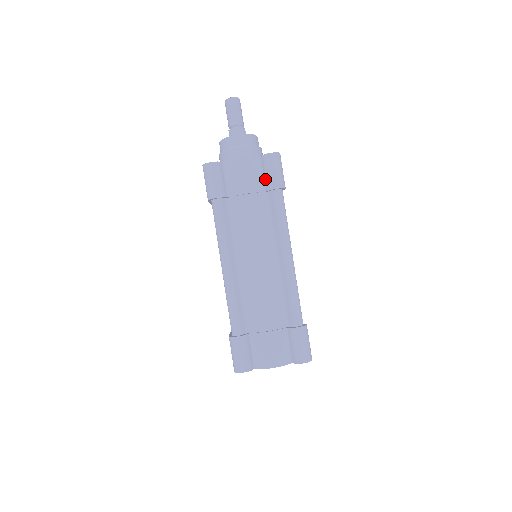
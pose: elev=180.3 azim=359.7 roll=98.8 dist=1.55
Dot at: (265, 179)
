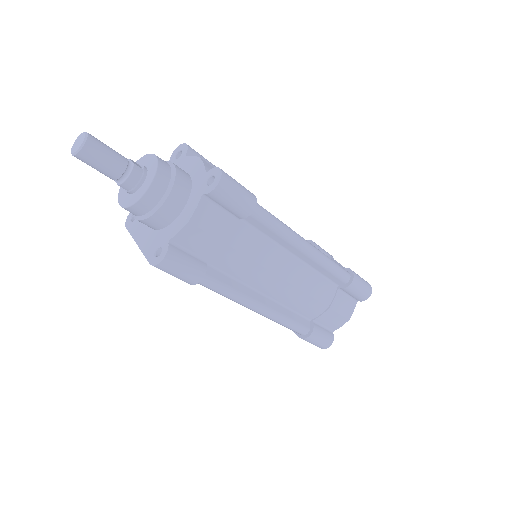
Dot at: (230, 212)
